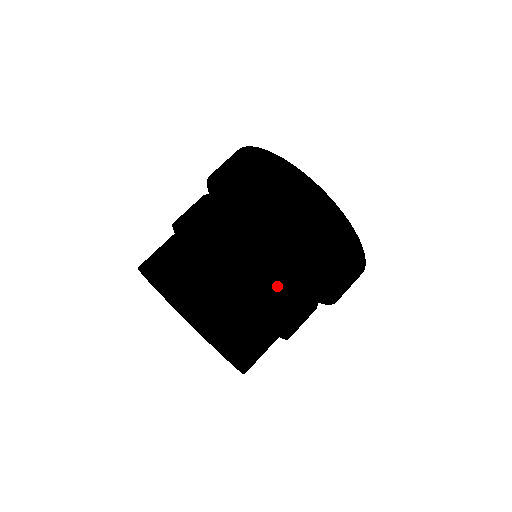
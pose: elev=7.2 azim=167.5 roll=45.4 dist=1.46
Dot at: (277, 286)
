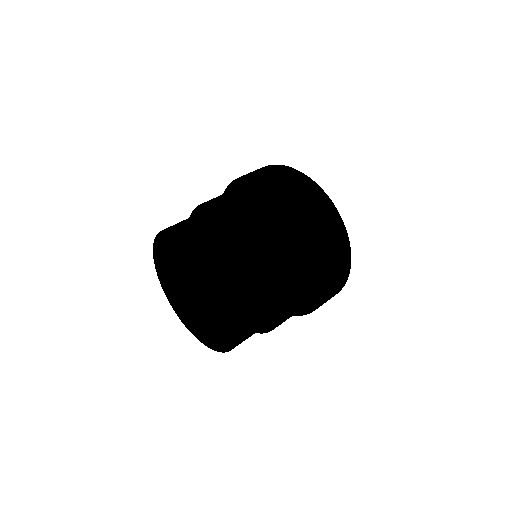
Dot at: (259, 220)
